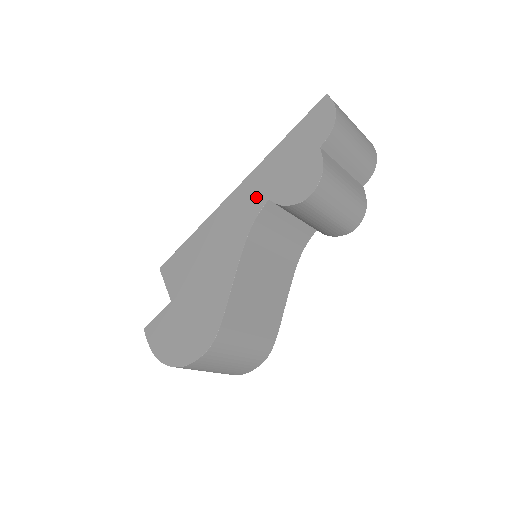
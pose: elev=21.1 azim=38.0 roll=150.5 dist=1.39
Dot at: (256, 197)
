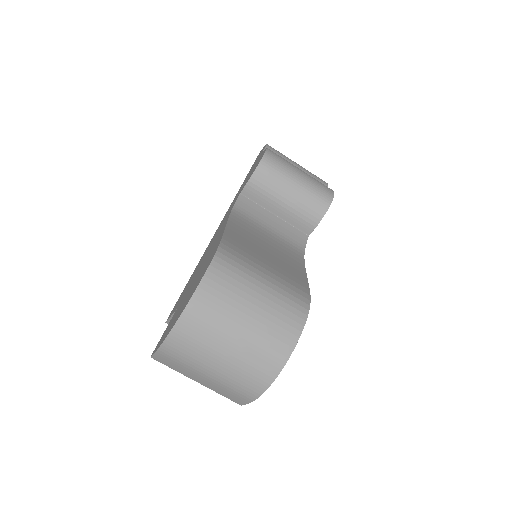
Dot at: (232, 205)
